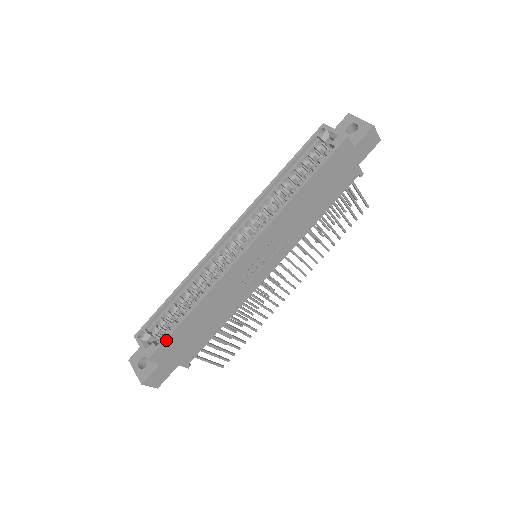
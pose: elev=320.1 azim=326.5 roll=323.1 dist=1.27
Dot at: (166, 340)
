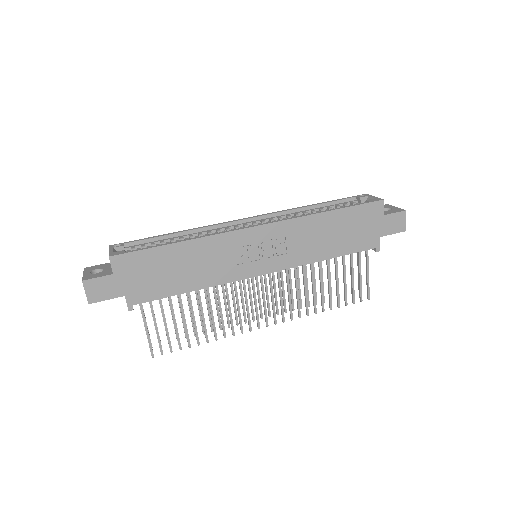
Dot at: (138, 251)
